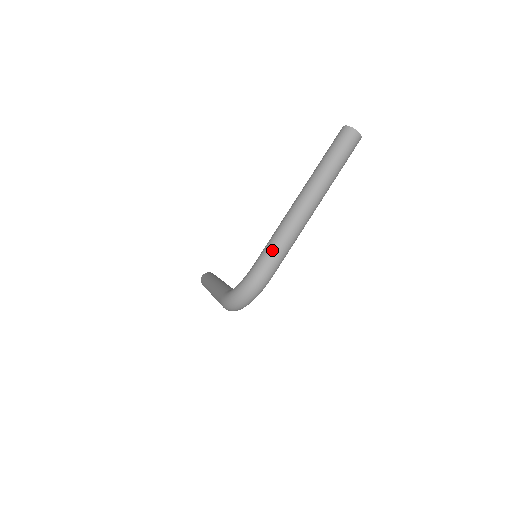
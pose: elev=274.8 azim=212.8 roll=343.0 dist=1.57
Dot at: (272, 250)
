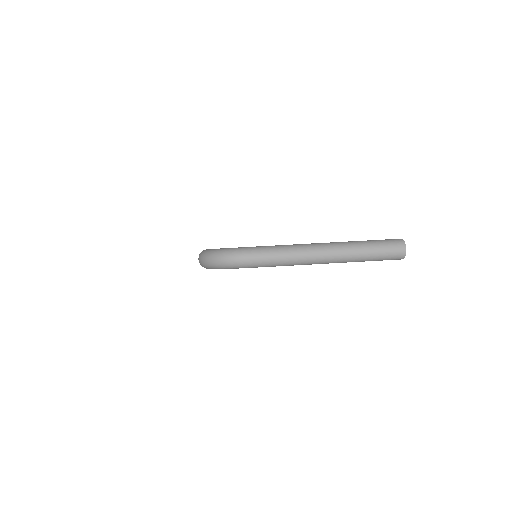
Dot at: (266, 250)
